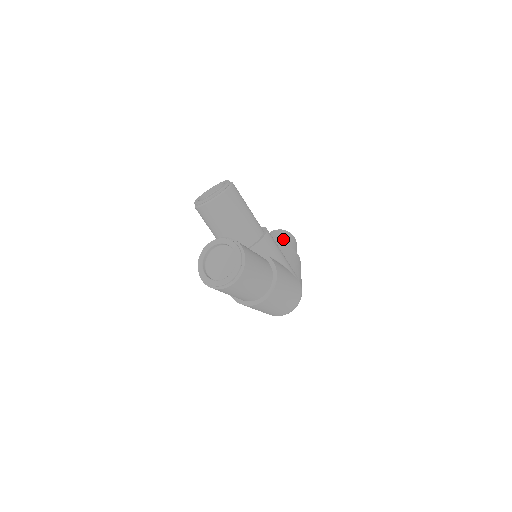
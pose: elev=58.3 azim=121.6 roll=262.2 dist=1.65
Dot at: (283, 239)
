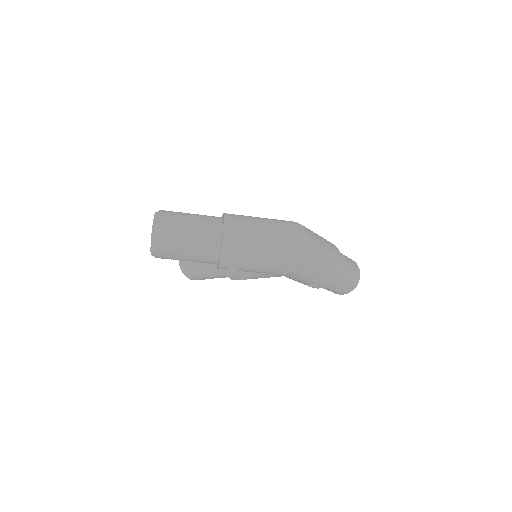
Dot at: occluded
